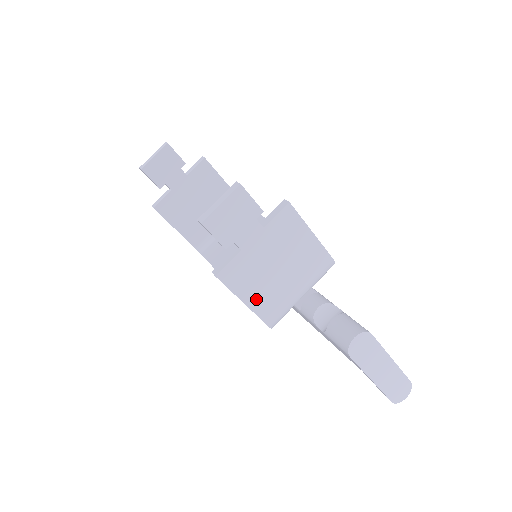
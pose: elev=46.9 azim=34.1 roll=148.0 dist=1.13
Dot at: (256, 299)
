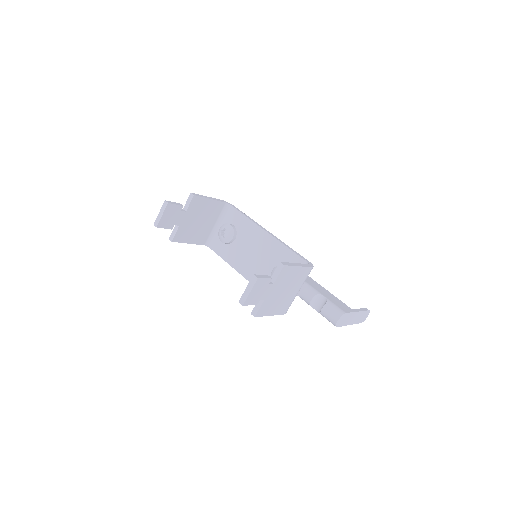
Dot at: (276, 310)
